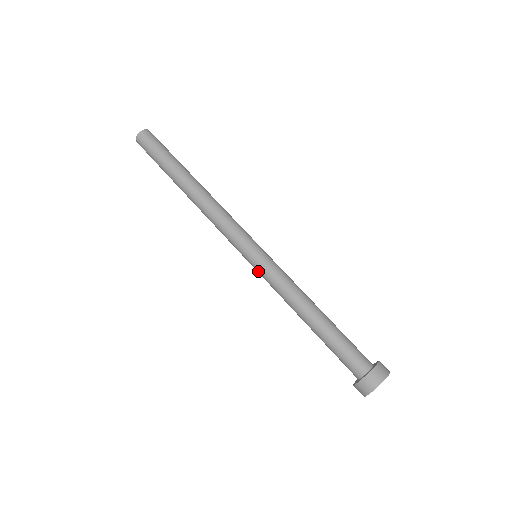
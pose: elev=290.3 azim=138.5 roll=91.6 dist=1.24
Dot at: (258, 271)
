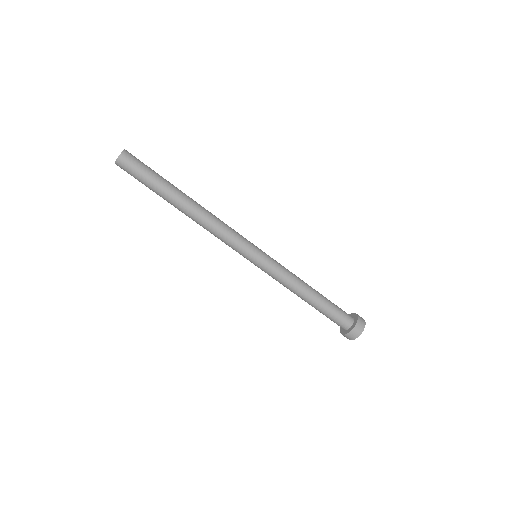
Dot at: occluded
